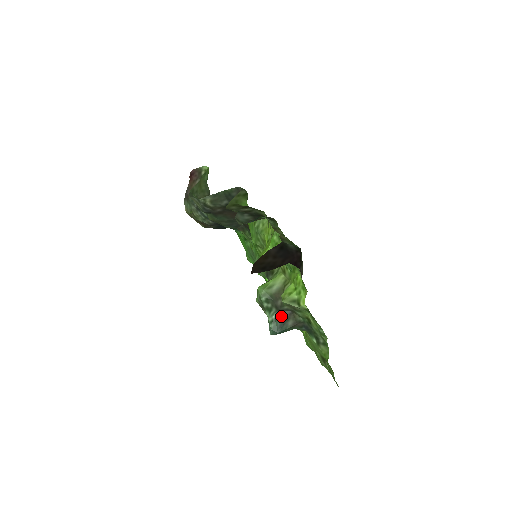
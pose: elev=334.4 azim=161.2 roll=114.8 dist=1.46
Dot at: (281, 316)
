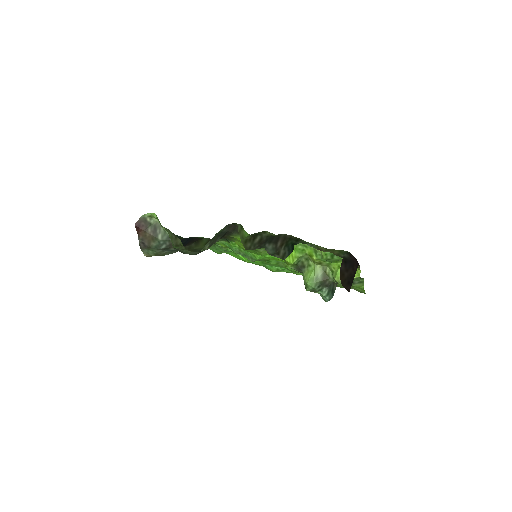
Dot at: (330, 288)
